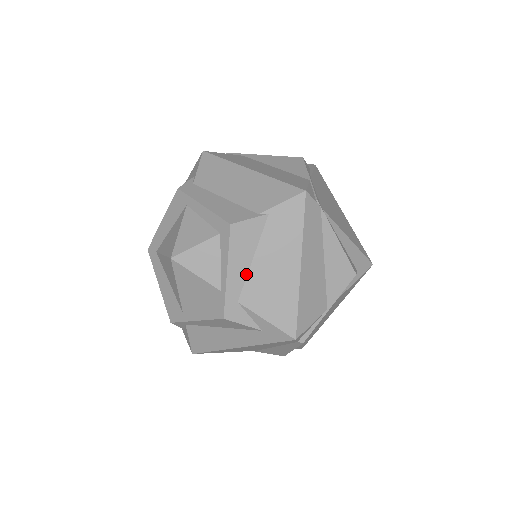
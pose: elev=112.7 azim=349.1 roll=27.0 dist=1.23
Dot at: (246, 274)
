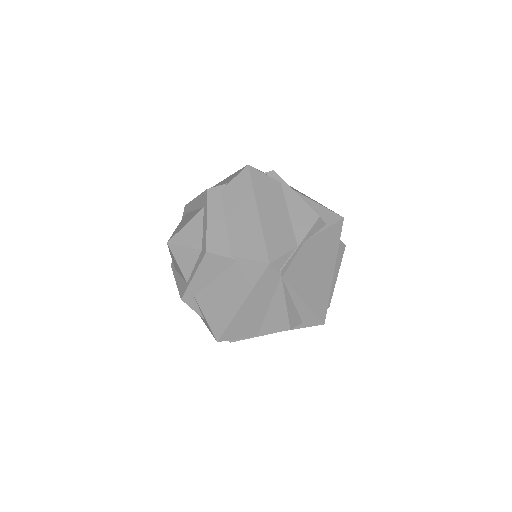
Dot at: (206, 285)
